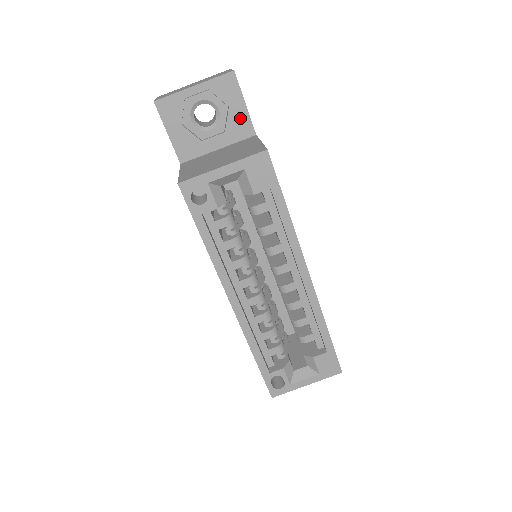
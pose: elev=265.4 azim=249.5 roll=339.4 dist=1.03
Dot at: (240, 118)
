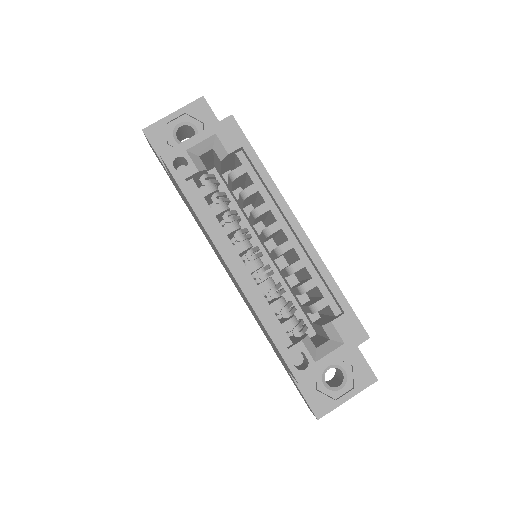
Dot at: occluded
